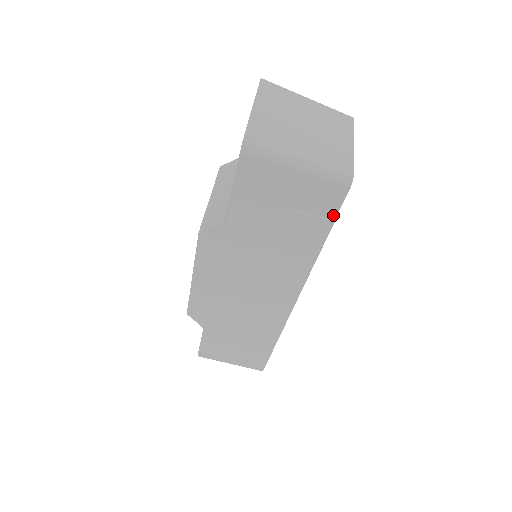
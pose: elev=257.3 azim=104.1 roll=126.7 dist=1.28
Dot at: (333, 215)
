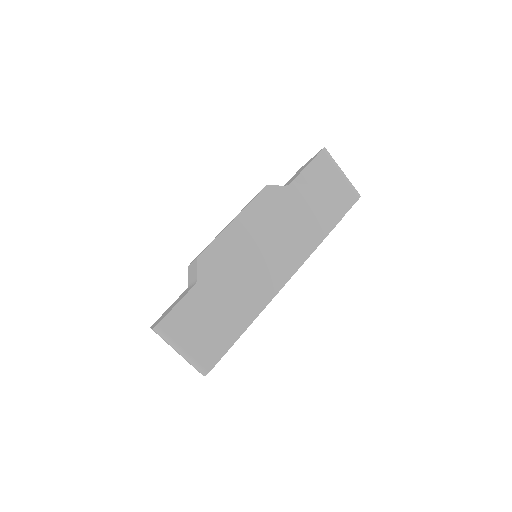
Dot at: (344, 212)
